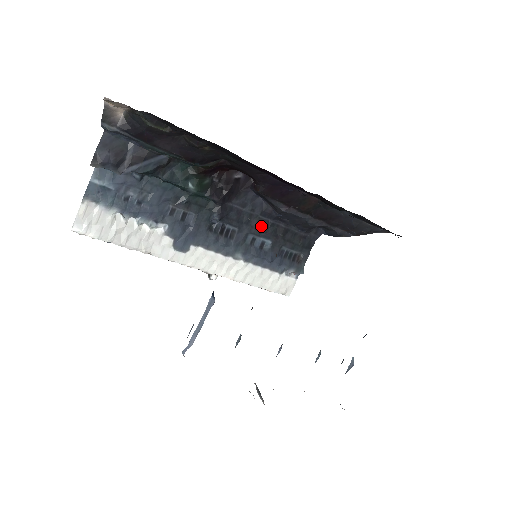
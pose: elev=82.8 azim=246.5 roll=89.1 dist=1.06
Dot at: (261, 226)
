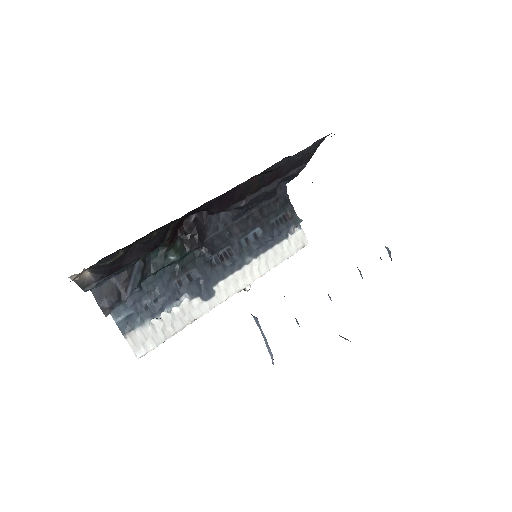
Dot at: (242, 227)
